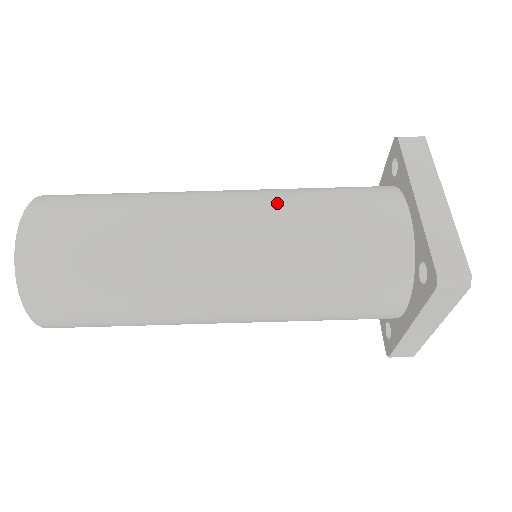
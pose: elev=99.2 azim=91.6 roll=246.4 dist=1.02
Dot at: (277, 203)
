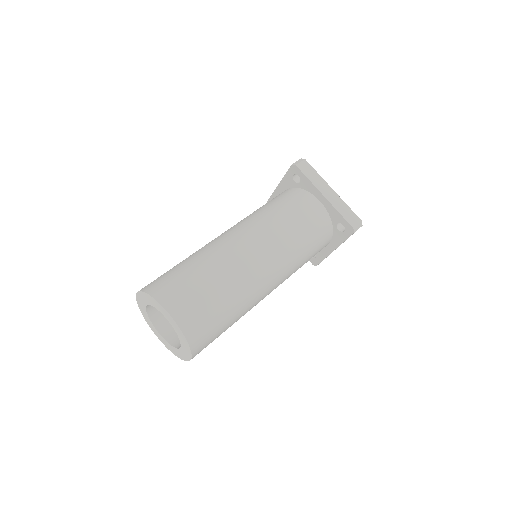
Dot at: occluded
